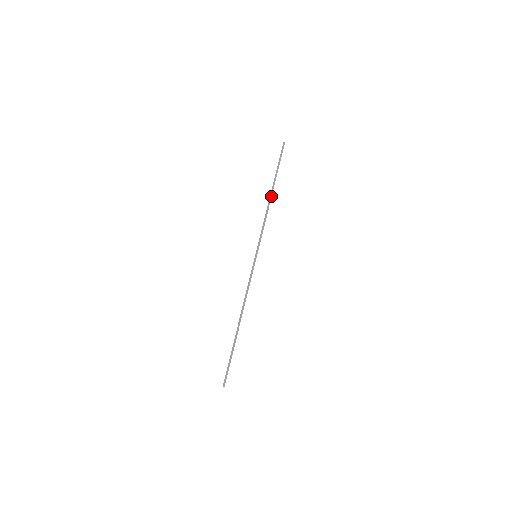
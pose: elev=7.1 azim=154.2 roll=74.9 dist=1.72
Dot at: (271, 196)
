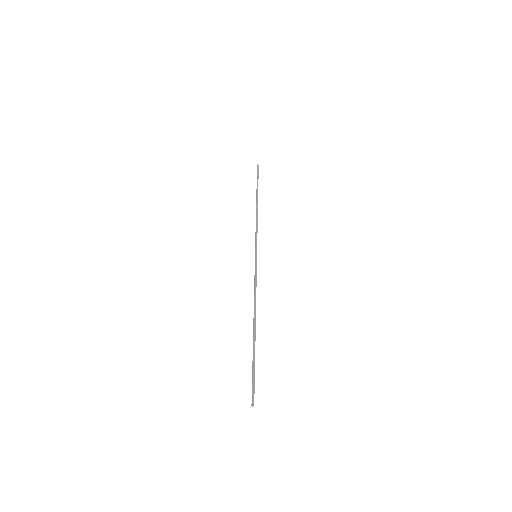
Dot at: (257, 204)
